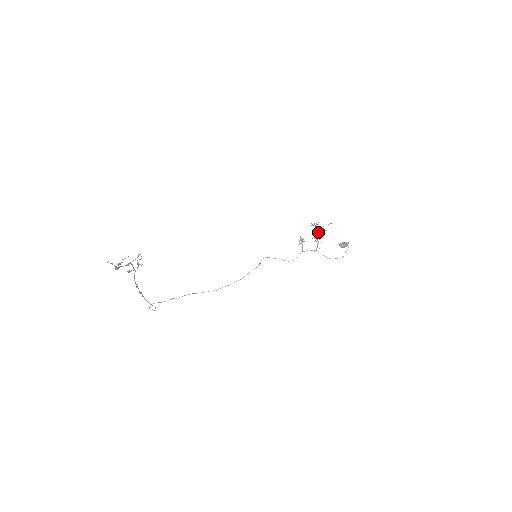
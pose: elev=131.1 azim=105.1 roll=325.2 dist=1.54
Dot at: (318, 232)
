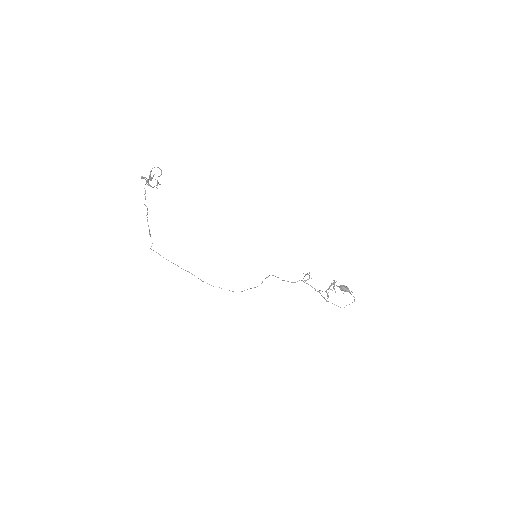
Dot at: (331, 284)
